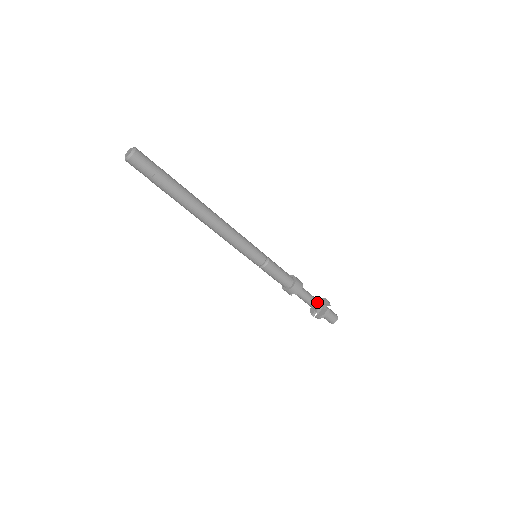
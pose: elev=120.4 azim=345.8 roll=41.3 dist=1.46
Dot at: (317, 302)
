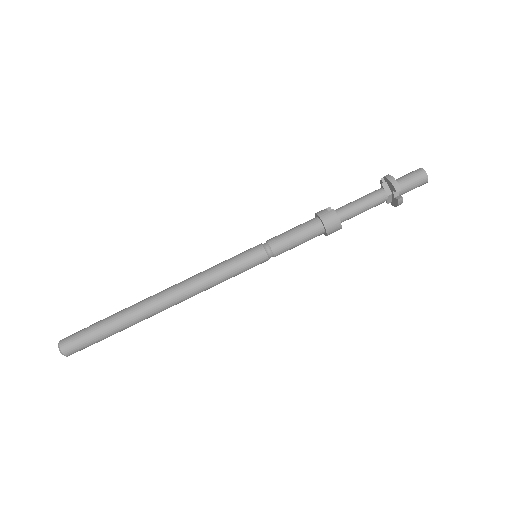
Dot at: (378, 201)
